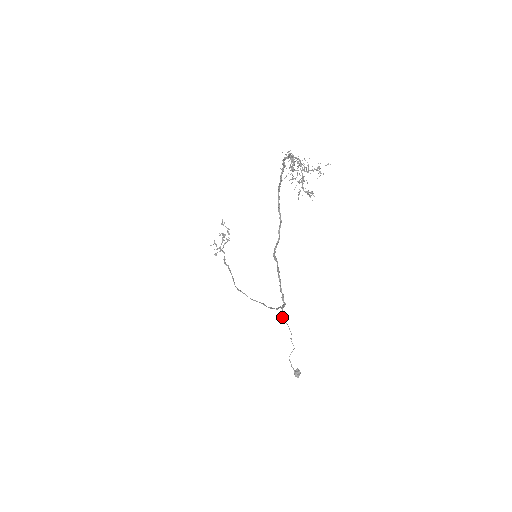
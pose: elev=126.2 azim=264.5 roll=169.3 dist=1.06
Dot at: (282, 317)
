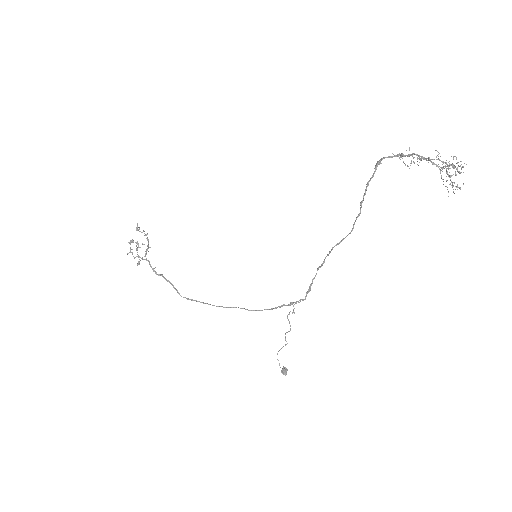
Dot at: (287, 315)
